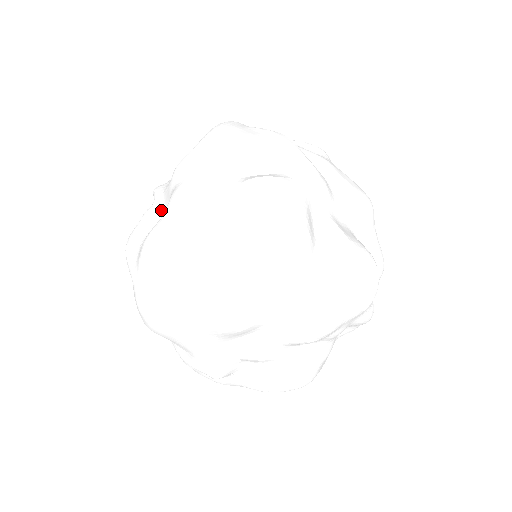
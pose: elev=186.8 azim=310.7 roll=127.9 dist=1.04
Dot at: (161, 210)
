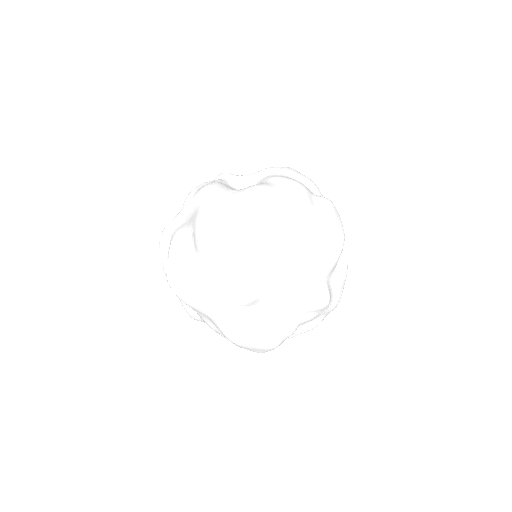
Dot at: (234, 185)
